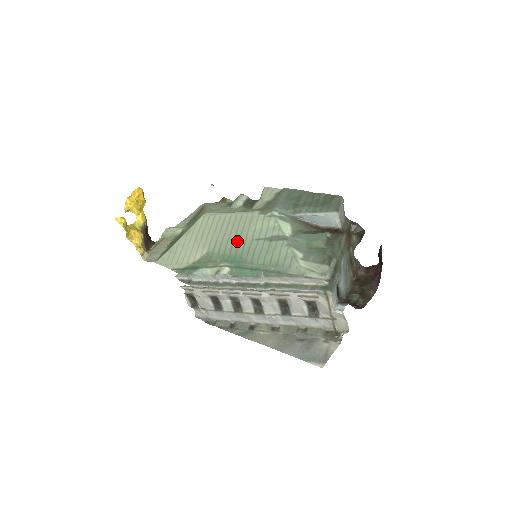
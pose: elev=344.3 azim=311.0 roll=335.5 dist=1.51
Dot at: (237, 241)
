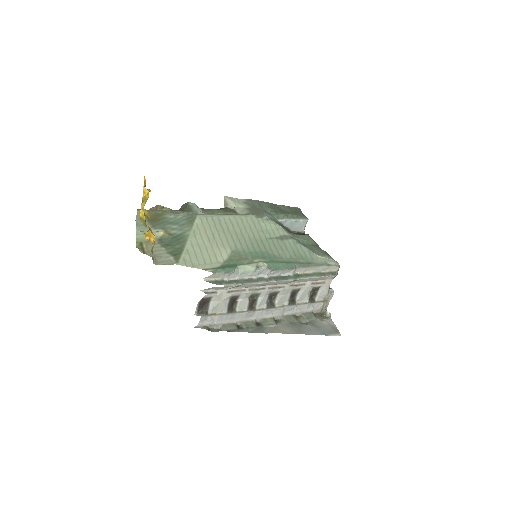
Dot at: (254, 240)
